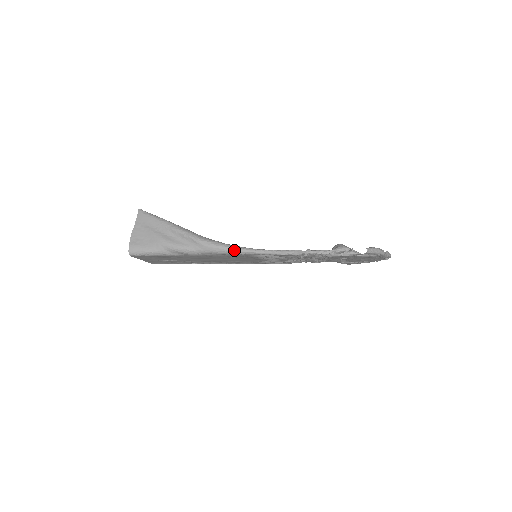
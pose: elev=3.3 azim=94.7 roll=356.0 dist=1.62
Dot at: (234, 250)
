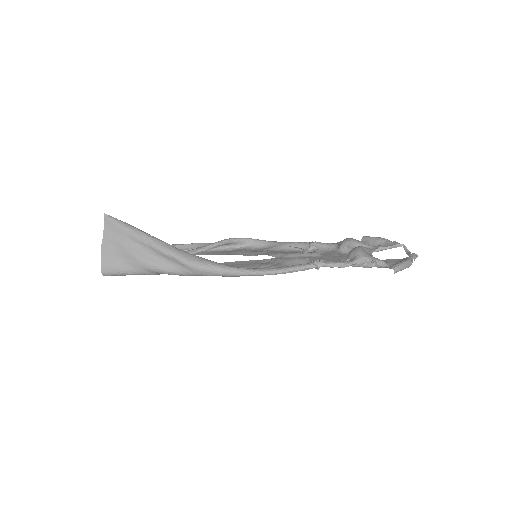
Dot at: (232, 274)
